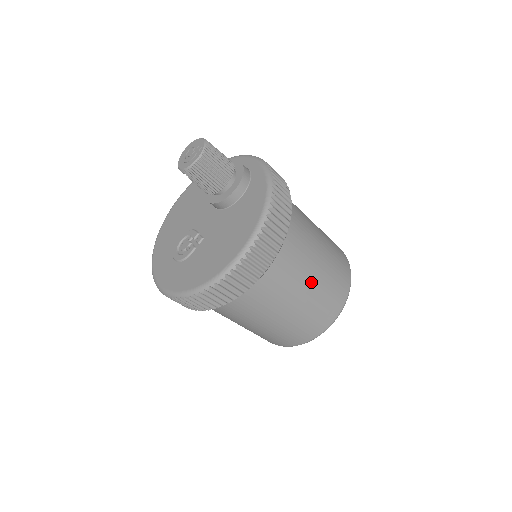
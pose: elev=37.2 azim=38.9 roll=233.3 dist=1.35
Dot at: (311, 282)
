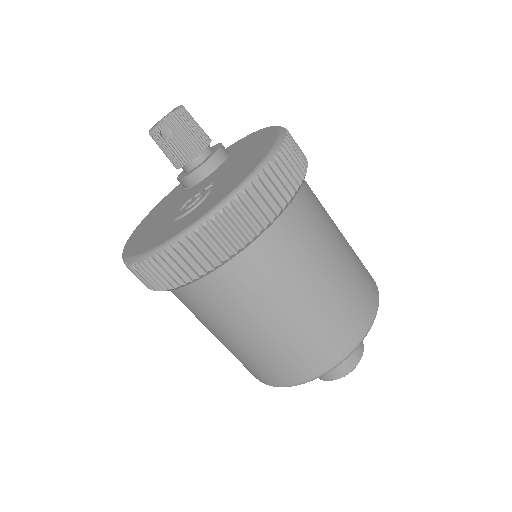
Dot at: occluded
